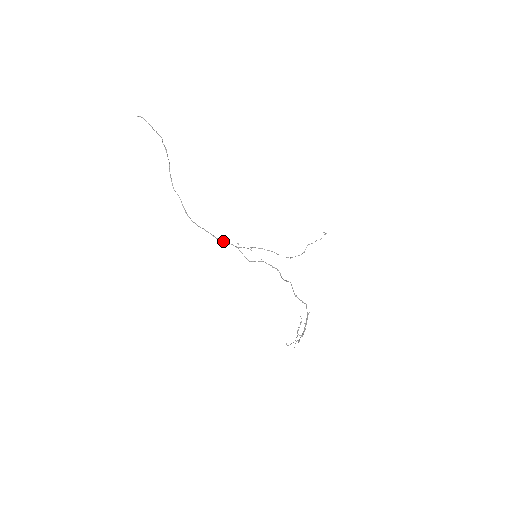
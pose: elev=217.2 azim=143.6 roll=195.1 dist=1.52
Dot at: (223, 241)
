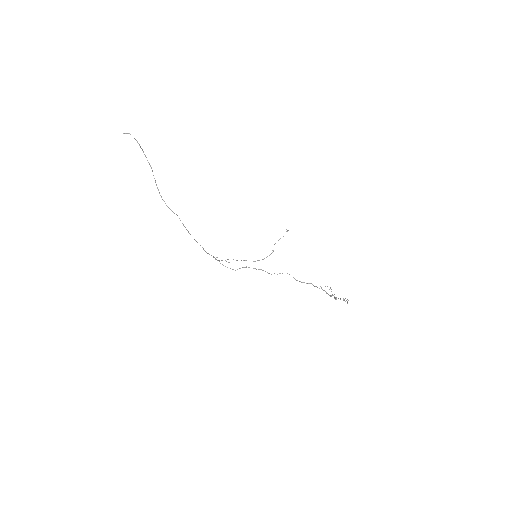
Dot at: (211, 255)
